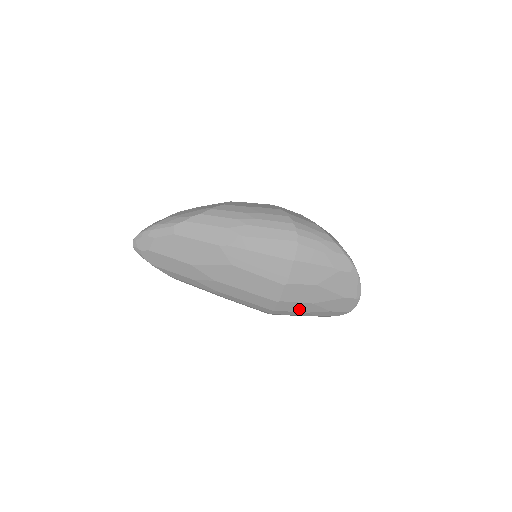
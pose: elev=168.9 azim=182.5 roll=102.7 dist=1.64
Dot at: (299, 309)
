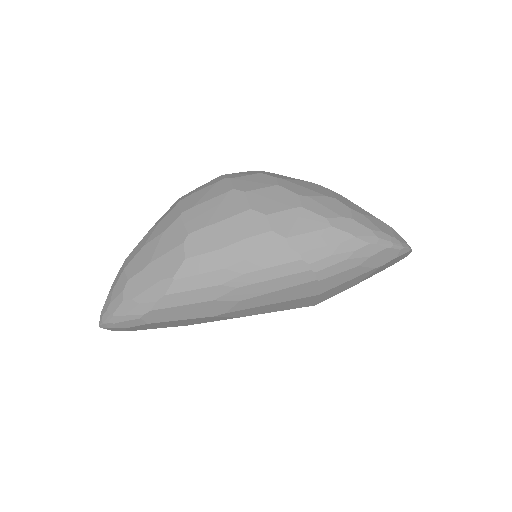
Dot at: occluded
